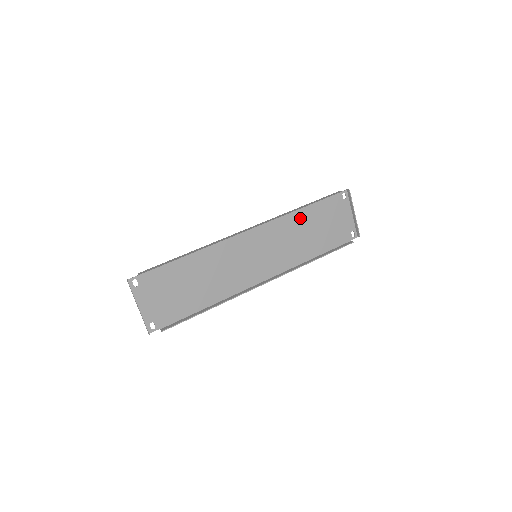
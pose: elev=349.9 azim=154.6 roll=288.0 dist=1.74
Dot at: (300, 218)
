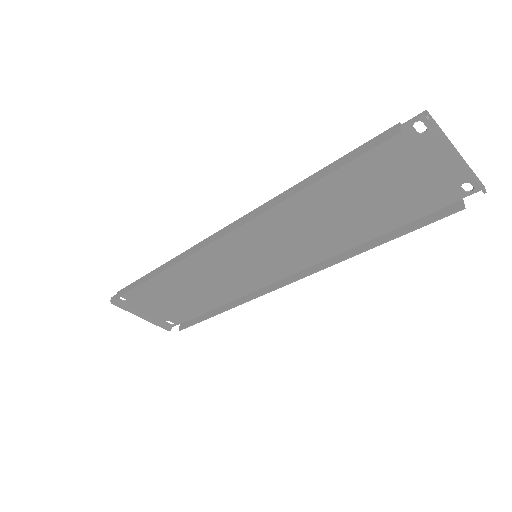
Dot at: (314, 195)
